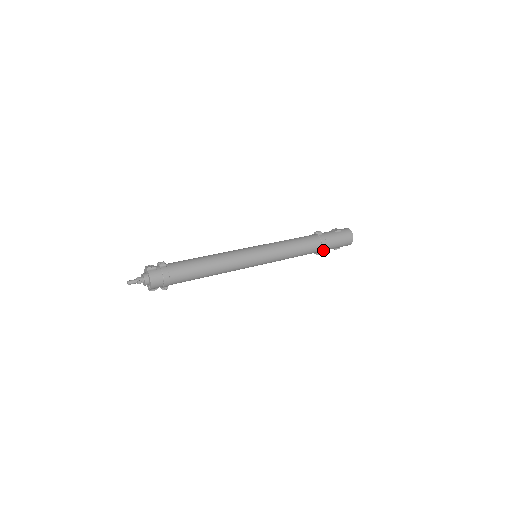
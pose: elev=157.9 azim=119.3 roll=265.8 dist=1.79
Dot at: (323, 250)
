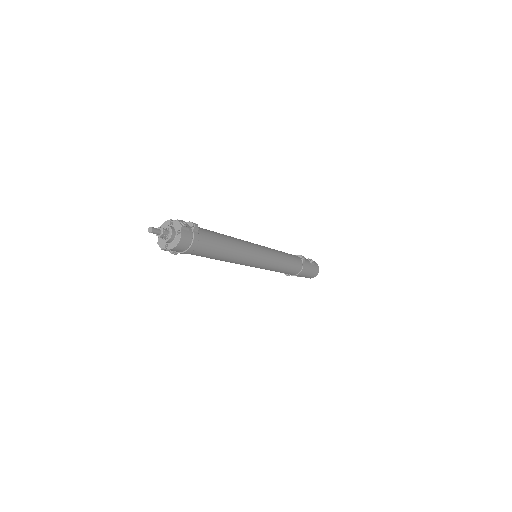
Dot at: (295, 275)
